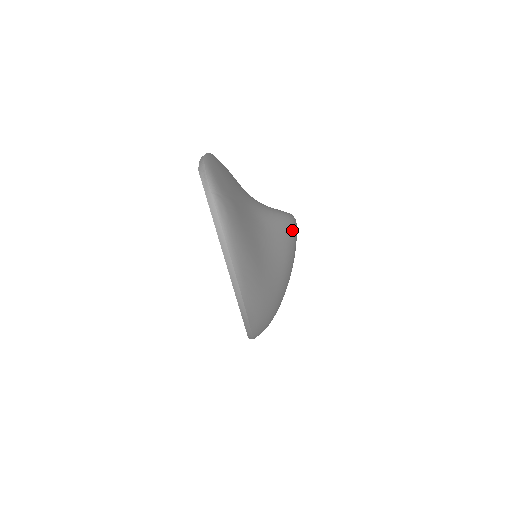
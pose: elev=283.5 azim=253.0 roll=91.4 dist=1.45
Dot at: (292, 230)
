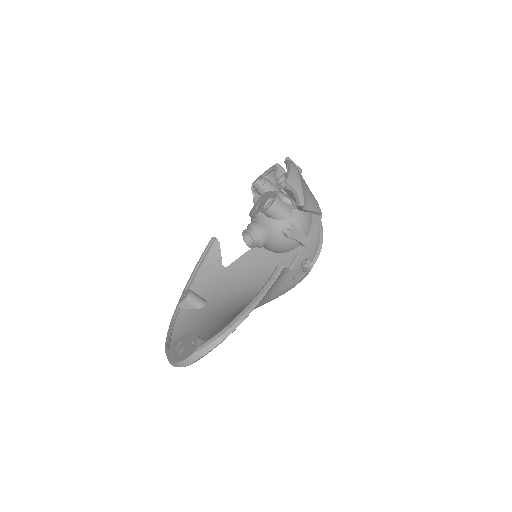
Dot at: occluded
